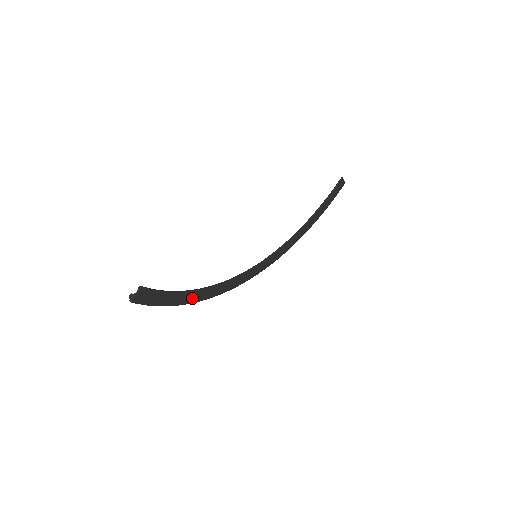
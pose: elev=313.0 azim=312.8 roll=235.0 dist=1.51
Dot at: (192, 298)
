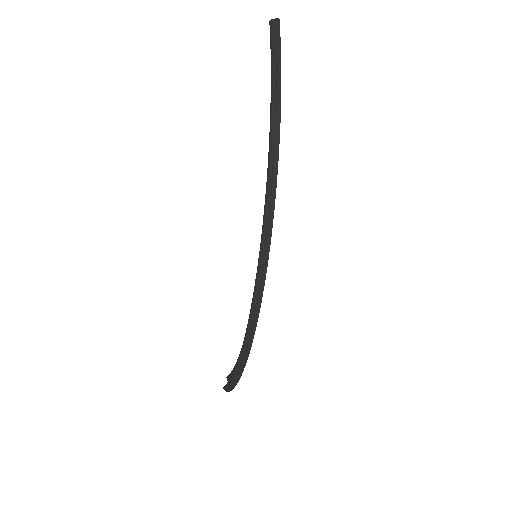
Dot at: (277, 129)
